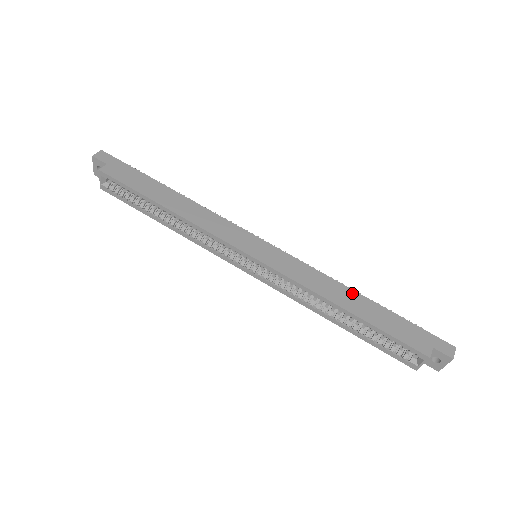
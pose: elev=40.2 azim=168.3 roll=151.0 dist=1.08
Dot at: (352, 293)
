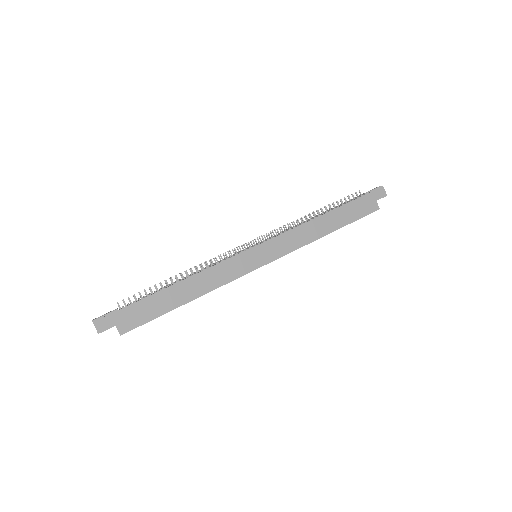
Dot at: (322, 218)
